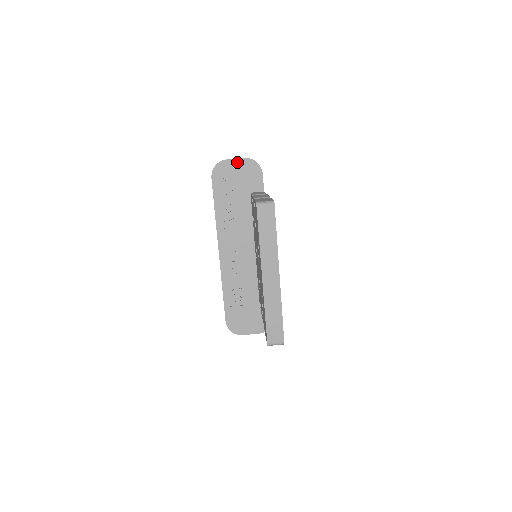
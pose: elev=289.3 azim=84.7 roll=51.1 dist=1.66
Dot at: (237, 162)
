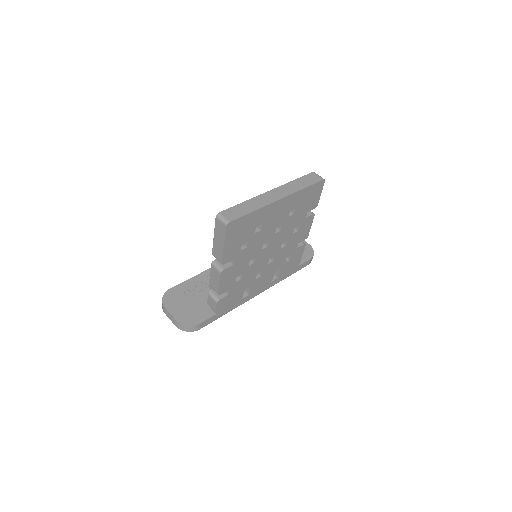
Dot at: occluded
